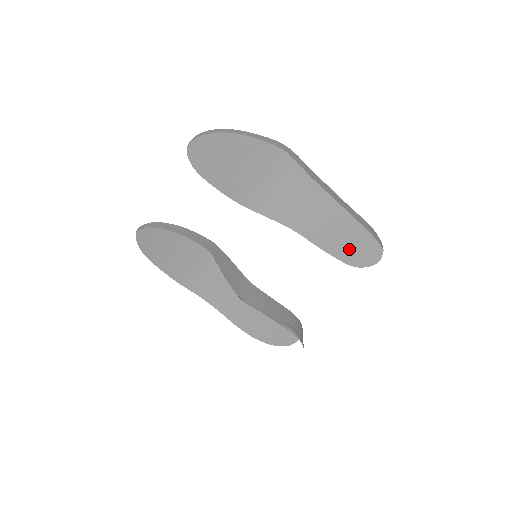
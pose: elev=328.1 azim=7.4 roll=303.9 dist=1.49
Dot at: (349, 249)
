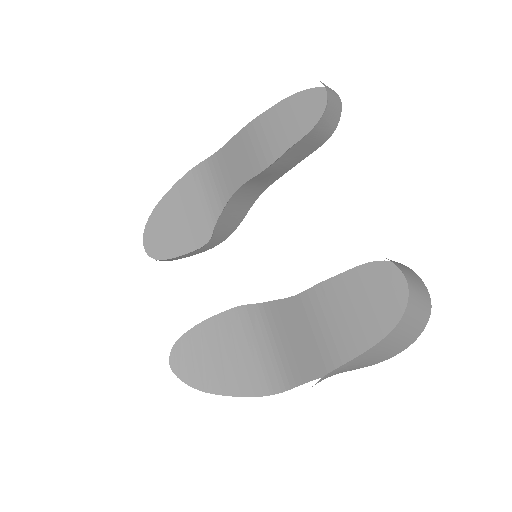
Dot at: (305, 133)
